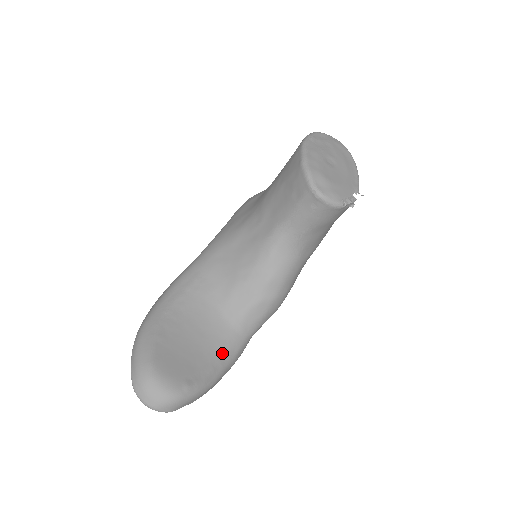
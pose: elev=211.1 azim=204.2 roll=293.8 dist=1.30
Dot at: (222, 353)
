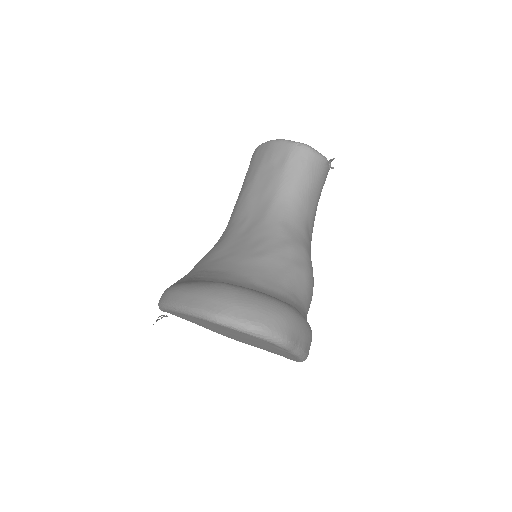
Dot at: occluded
